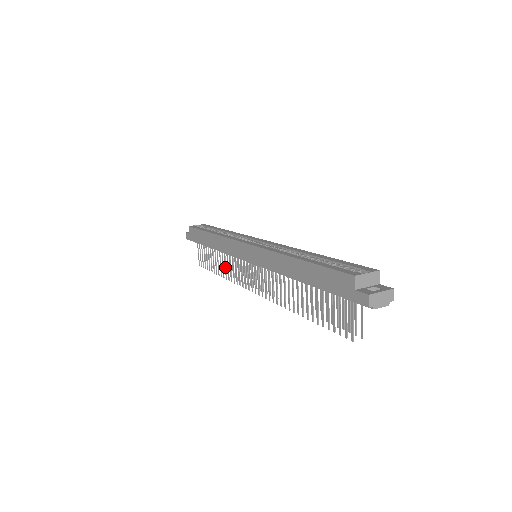
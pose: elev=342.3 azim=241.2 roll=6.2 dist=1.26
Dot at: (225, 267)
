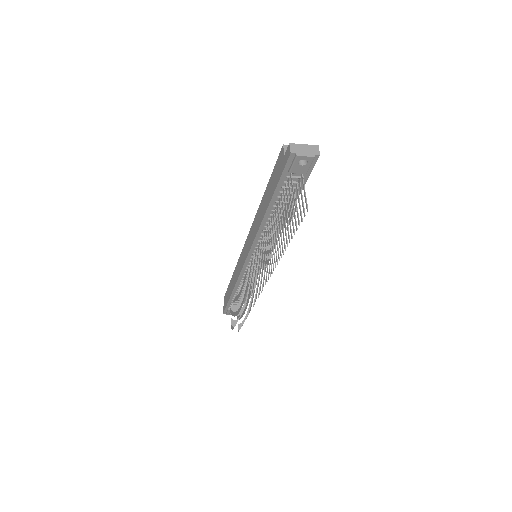
Dot at: (242, 299)
